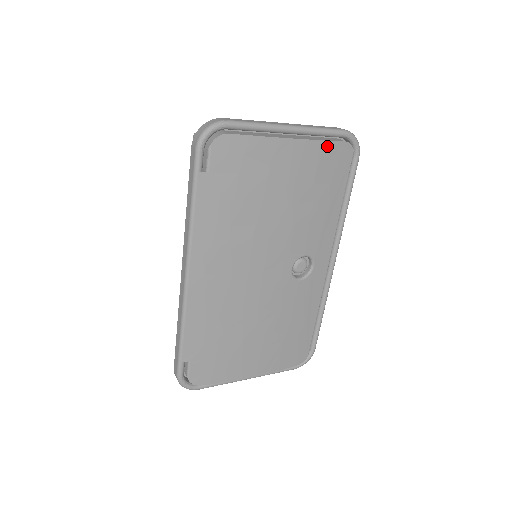
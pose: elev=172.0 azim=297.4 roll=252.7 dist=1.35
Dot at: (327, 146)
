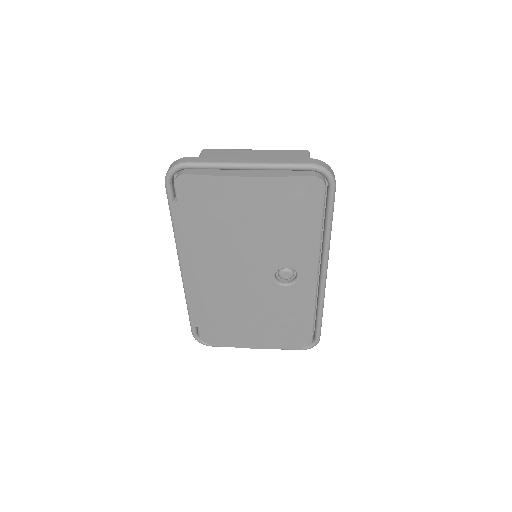
Dot at: (288, 181)
